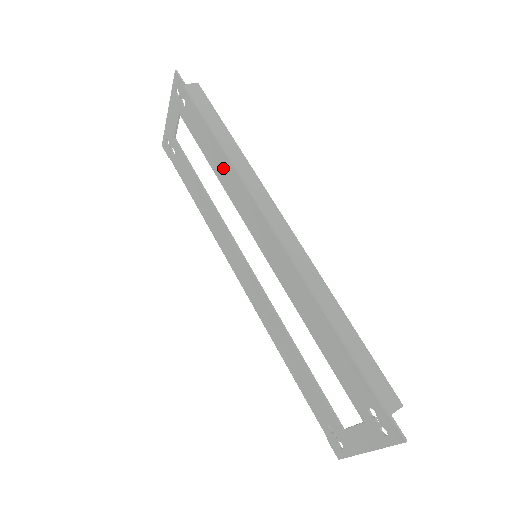
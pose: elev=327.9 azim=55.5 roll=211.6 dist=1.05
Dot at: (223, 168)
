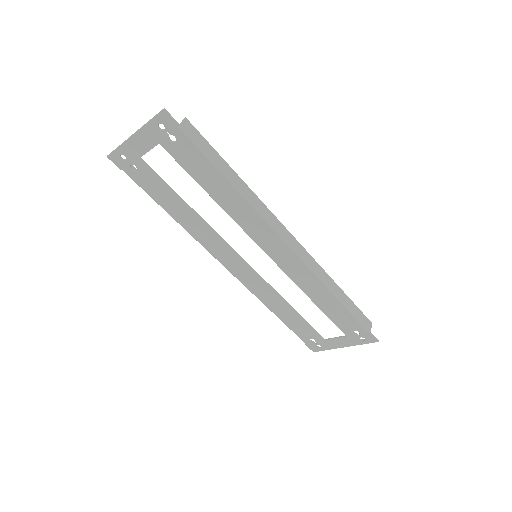
Dot at: (231, 200)
